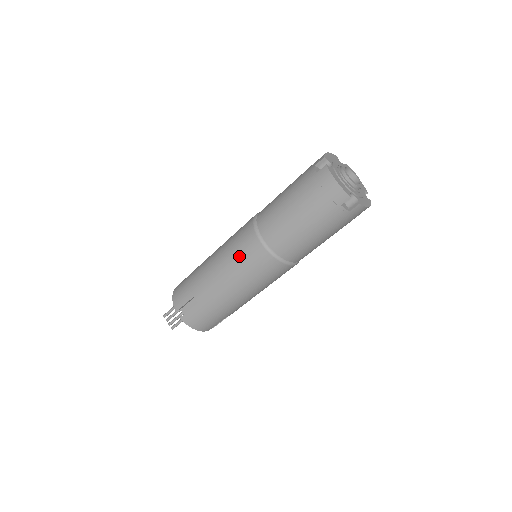
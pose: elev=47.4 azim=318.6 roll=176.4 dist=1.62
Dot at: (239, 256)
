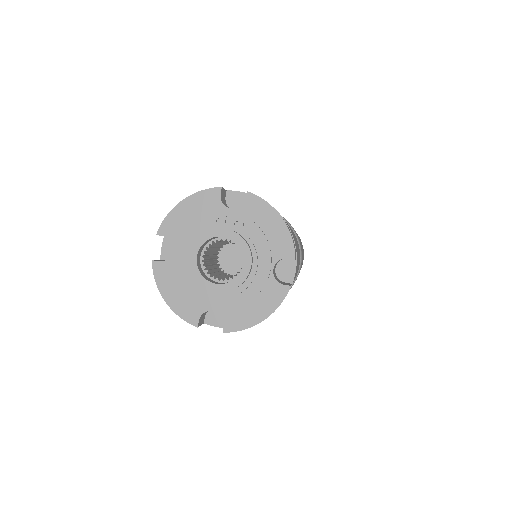
Dot at: occluded
